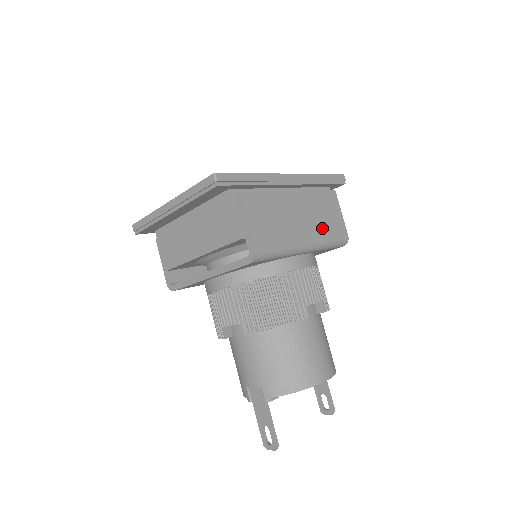
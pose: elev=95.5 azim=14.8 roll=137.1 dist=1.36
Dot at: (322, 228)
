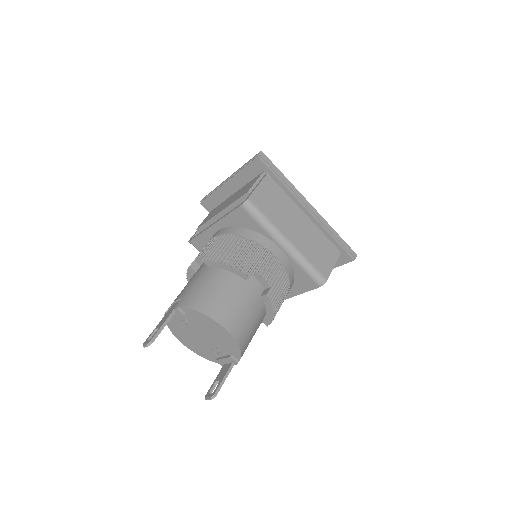
Dot at: (309, 251)
